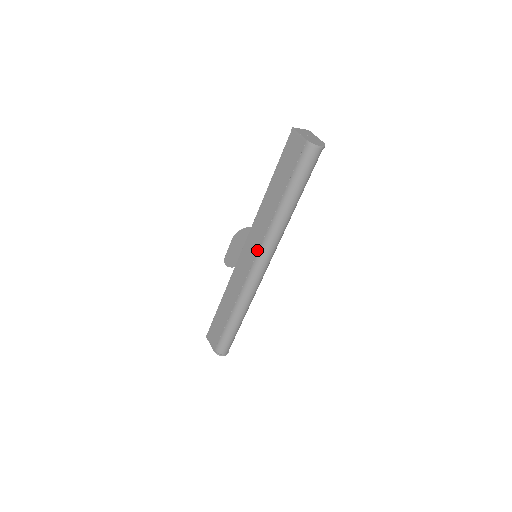
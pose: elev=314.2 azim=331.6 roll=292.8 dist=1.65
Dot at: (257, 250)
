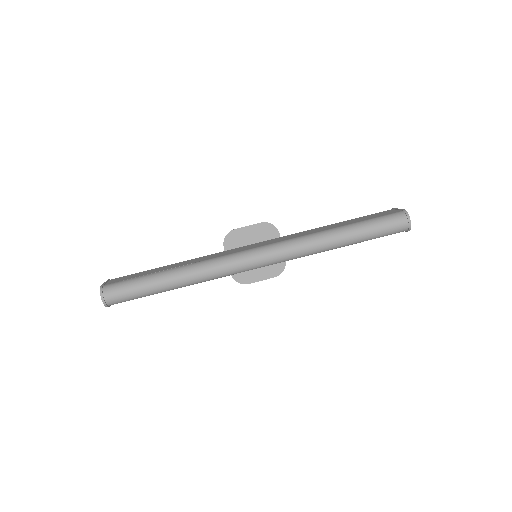
Dot at: (270, 243)
